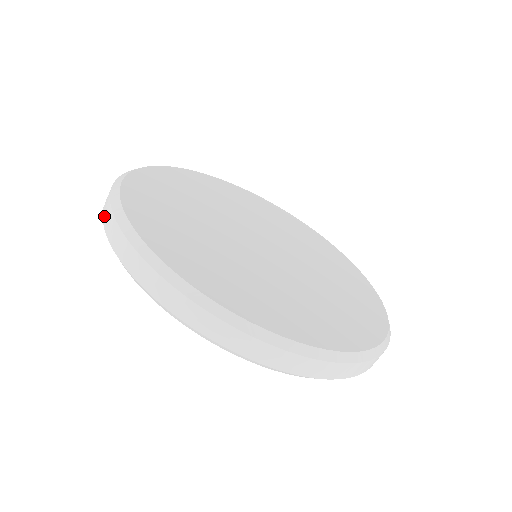
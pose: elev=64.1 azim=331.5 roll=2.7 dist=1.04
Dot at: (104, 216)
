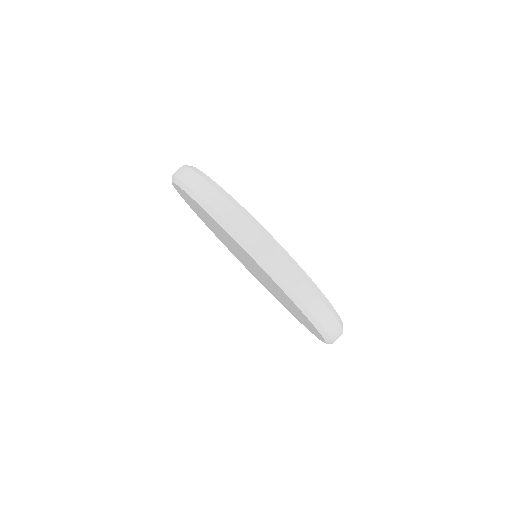
Dot at: (176, 173)
